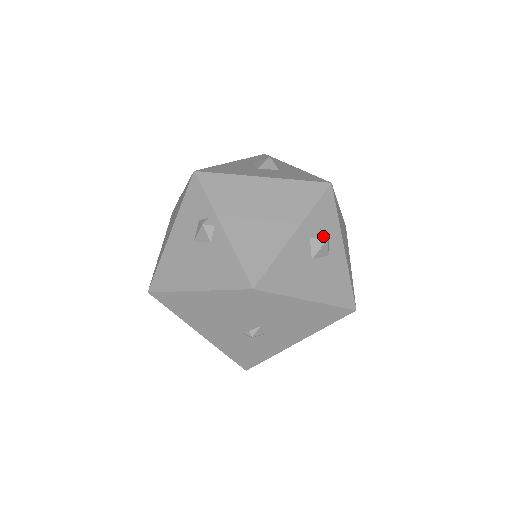
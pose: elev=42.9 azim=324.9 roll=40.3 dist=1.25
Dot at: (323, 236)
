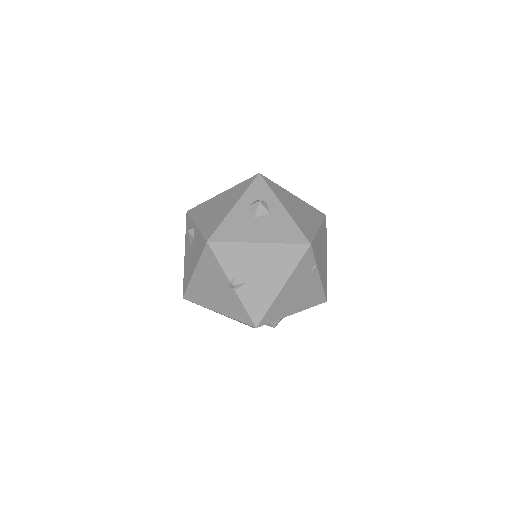
Dot at: (257, 201)
